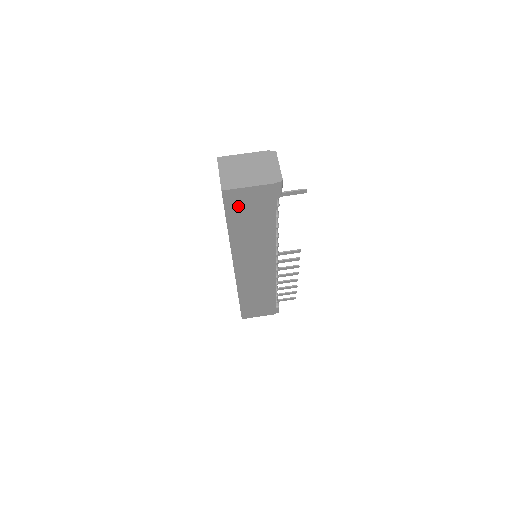
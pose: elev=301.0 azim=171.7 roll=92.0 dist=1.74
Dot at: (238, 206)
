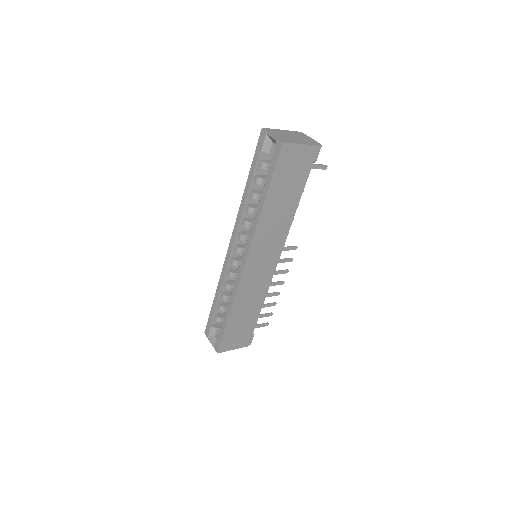
Dot at: (285, 167)
